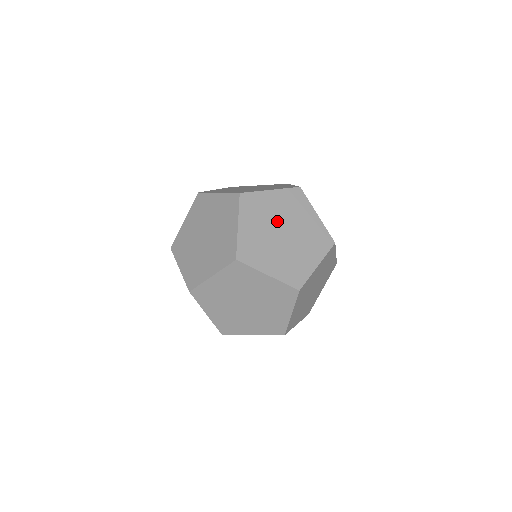
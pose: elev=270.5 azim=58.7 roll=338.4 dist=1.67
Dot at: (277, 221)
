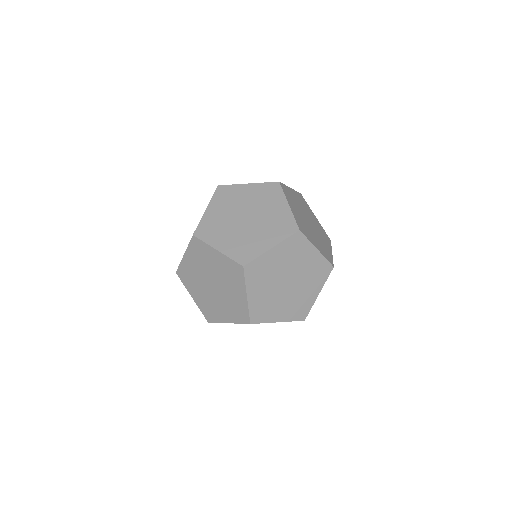
Dot at: (295, 271)
